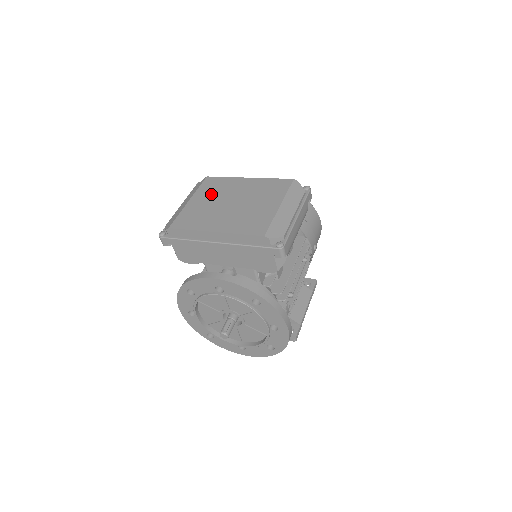
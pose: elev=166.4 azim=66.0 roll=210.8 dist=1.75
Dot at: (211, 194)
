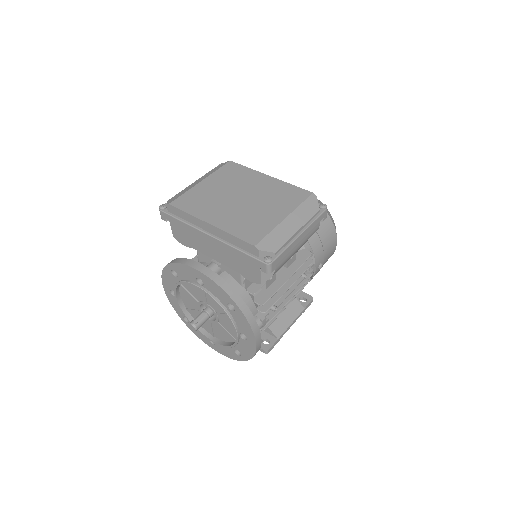
Dot at: (225, 181)
